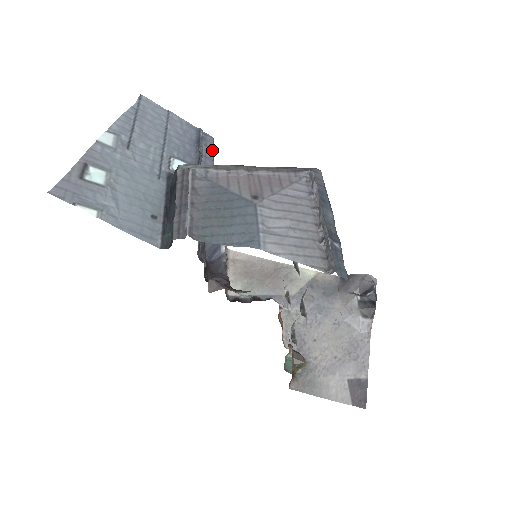
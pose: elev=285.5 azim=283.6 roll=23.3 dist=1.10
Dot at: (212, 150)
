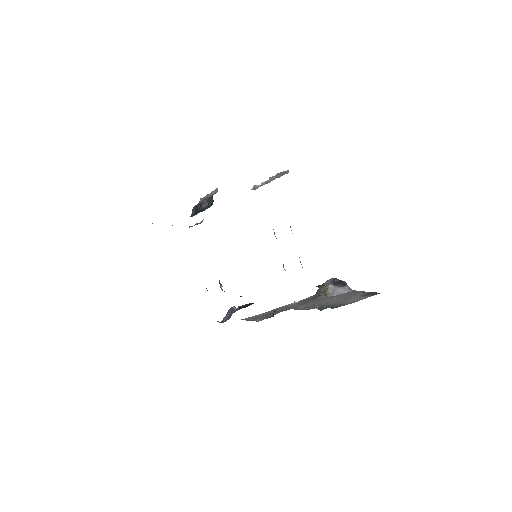
Dot at: occluded
